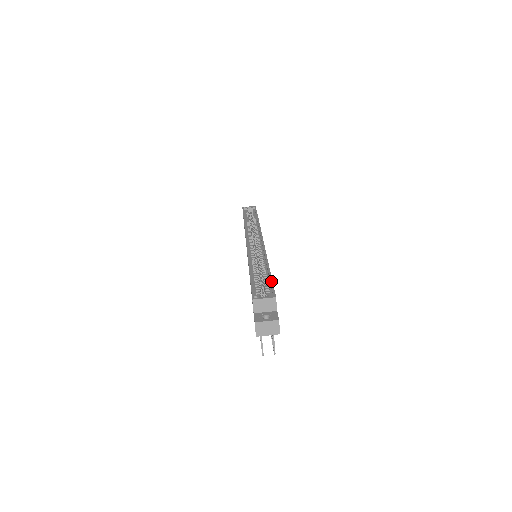
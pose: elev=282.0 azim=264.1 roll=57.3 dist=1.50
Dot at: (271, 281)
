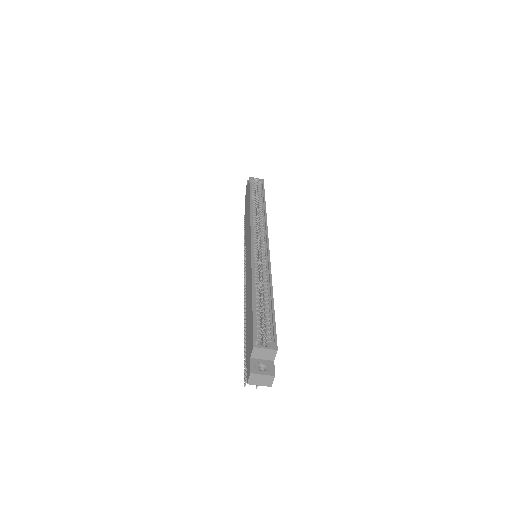
Dot at: (274, 321)
